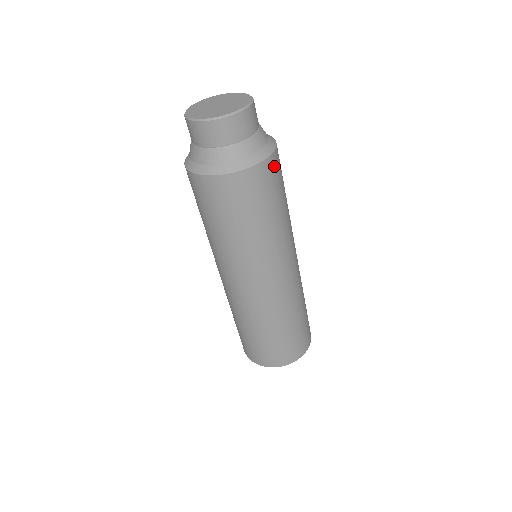
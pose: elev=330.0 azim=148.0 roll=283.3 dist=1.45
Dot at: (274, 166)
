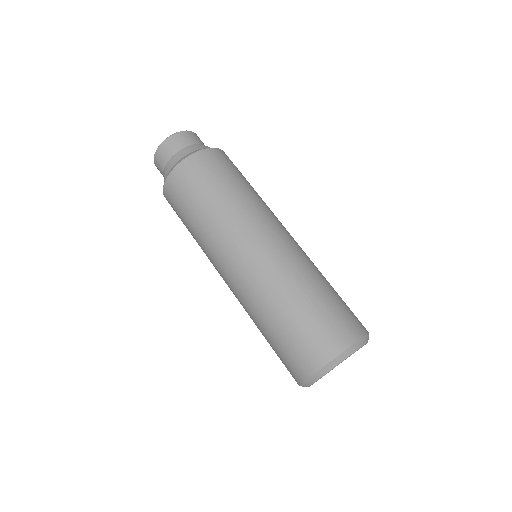
Dot at: (199, 161)
